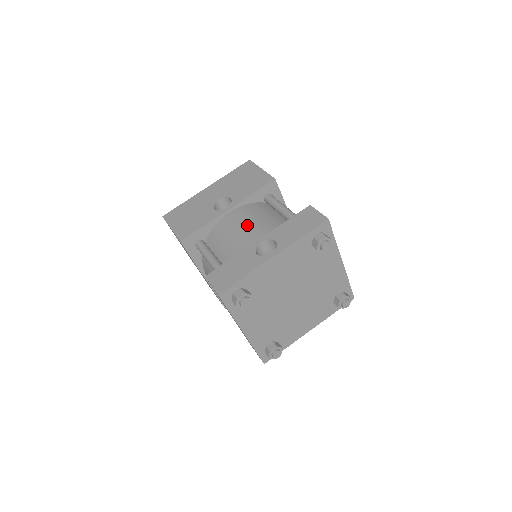
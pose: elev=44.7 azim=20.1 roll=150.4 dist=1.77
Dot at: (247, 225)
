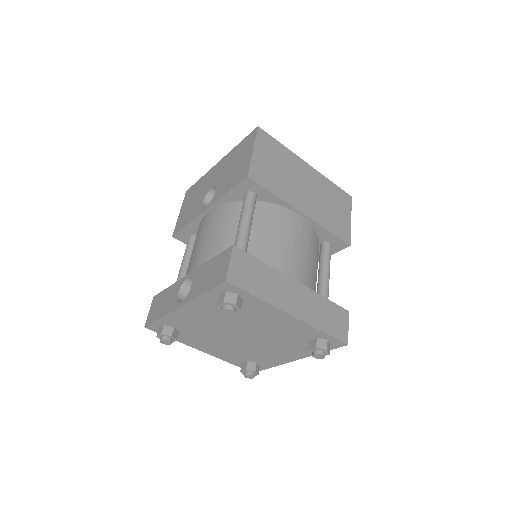
Dot at: (202, 242)
